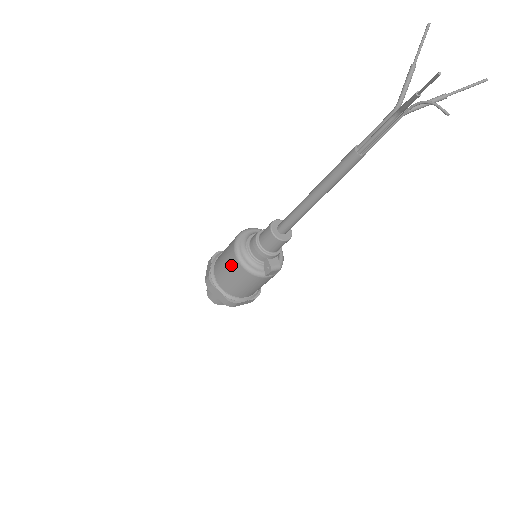
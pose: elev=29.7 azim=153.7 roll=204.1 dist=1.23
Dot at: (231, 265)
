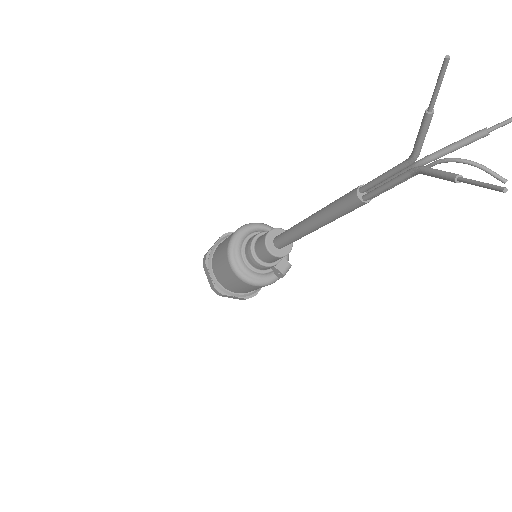
Dot at: (237, 283)
